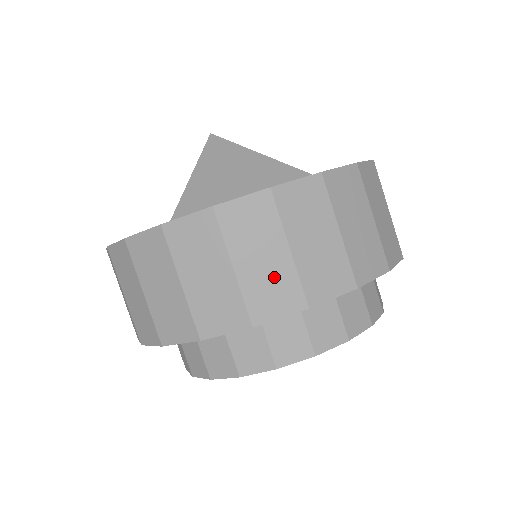
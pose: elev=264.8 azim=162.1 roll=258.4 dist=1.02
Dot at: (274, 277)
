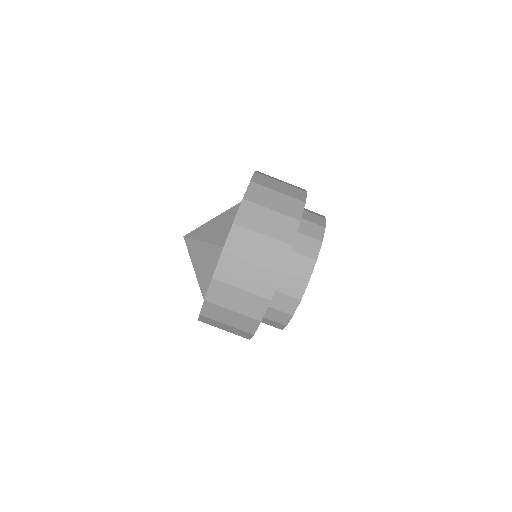
Dot at: (240, 320)
